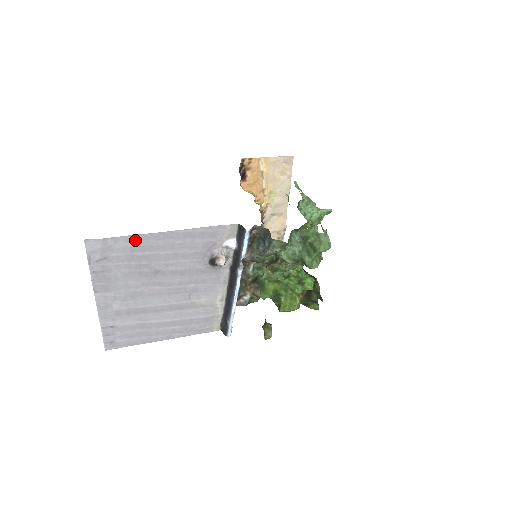
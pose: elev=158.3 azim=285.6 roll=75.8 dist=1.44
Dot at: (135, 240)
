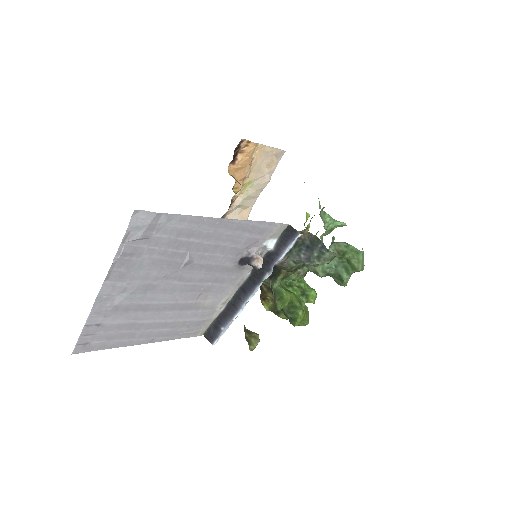
Dot at: (189, 222)
